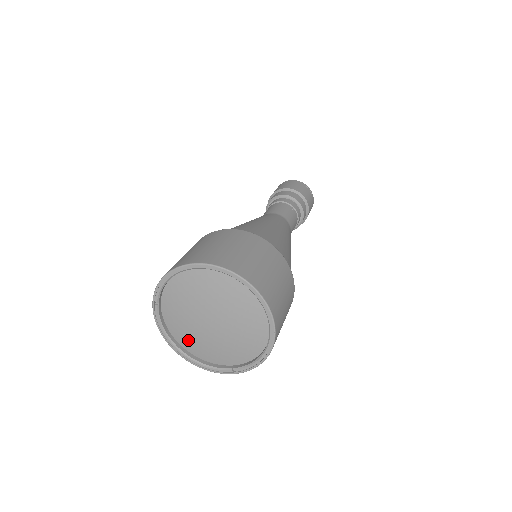
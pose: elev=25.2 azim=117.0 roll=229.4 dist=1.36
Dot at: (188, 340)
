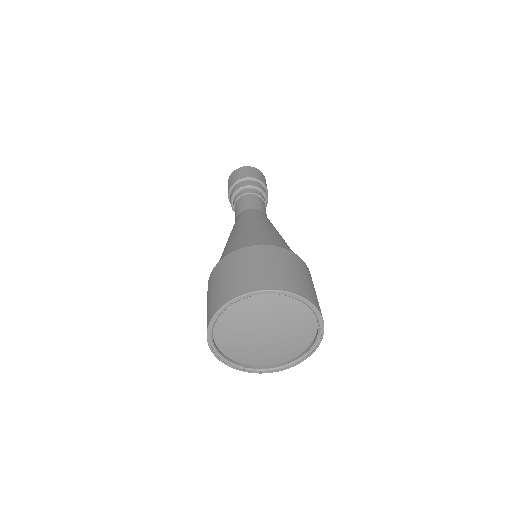
Dot at: (227, 335)
